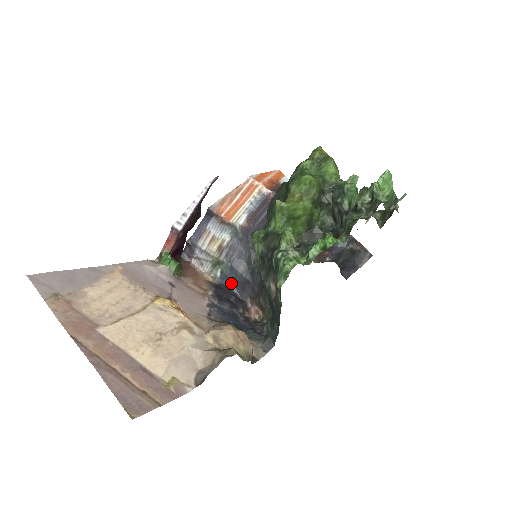
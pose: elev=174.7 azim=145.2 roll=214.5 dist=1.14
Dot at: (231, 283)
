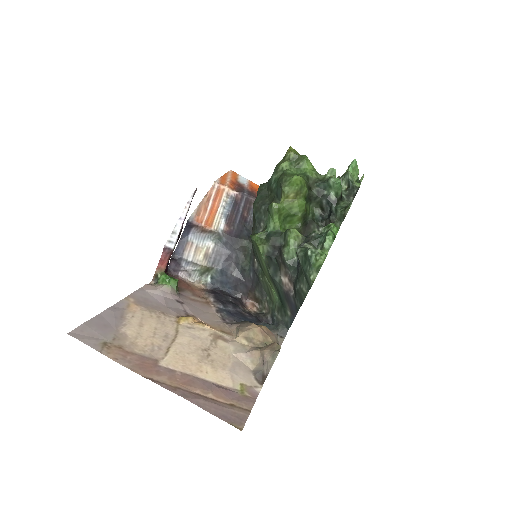
Dot at: (223, 285)
